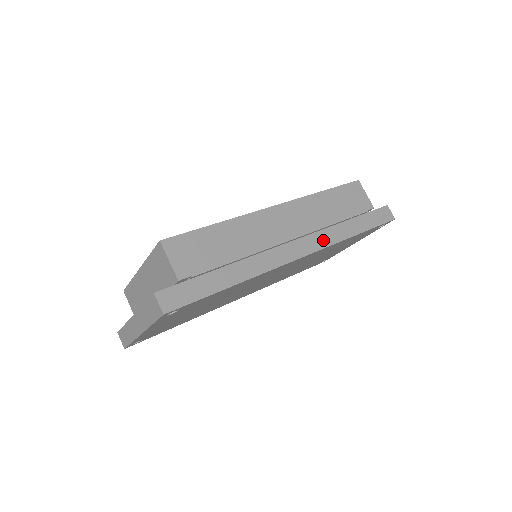
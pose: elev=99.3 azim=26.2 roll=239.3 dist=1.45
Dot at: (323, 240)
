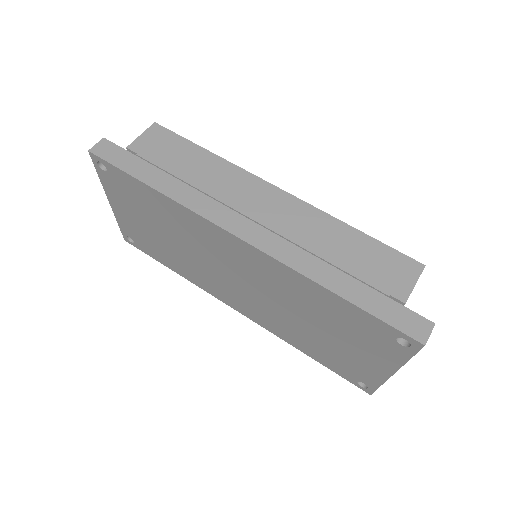
Dot at: (282, 252)
